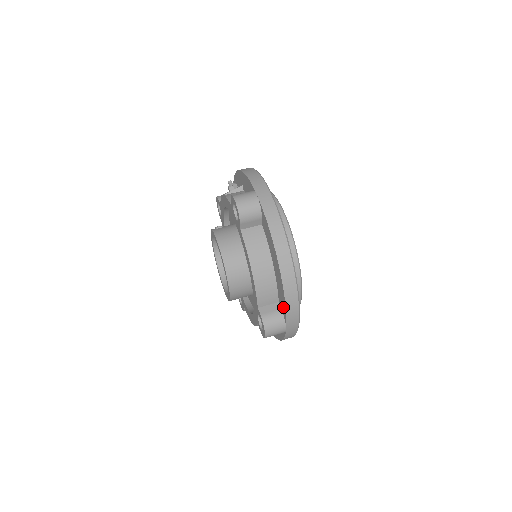
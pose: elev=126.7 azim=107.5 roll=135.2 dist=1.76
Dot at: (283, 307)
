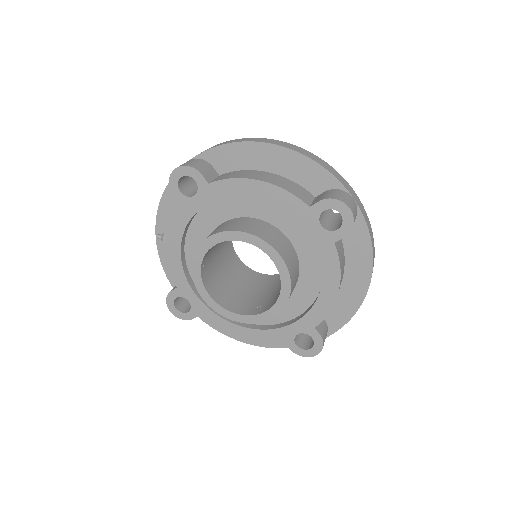
Dot at: (321, 178)
